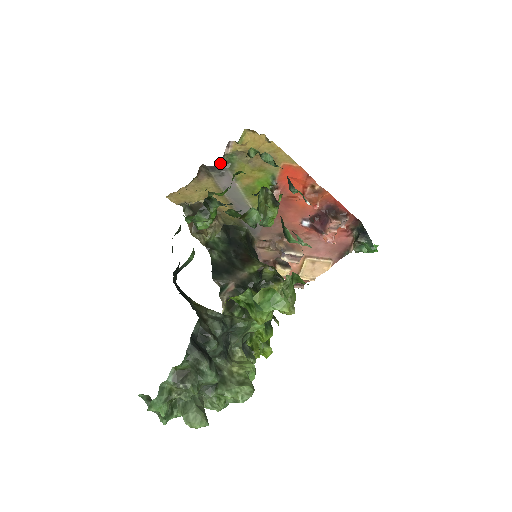
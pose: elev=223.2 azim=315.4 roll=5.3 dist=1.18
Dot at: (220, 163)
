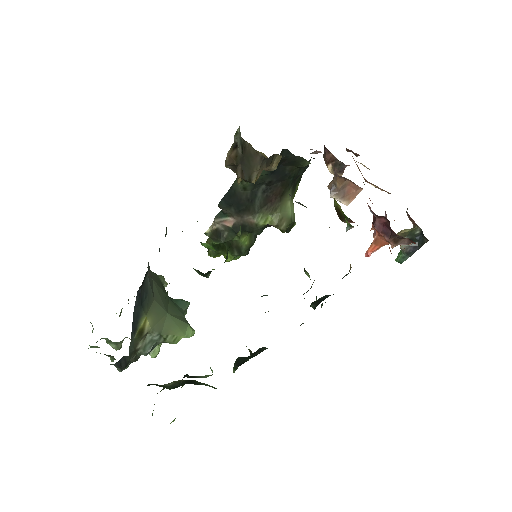
Dot at: occluded
